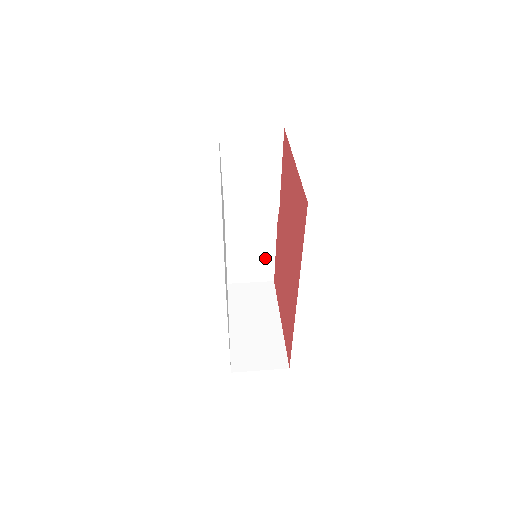
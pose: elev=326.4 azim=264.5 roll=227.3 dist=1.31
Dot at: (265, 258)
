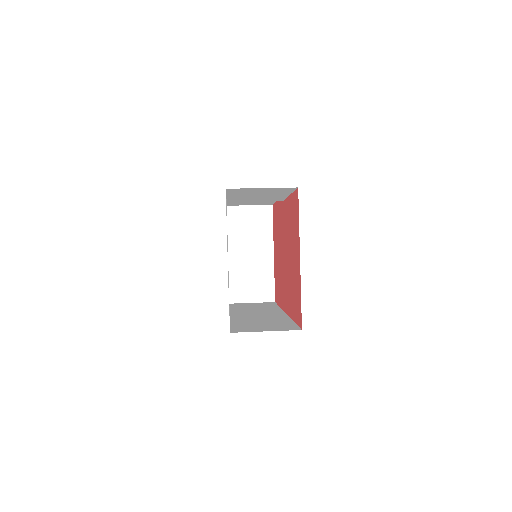
Dot at: (266, 201)
